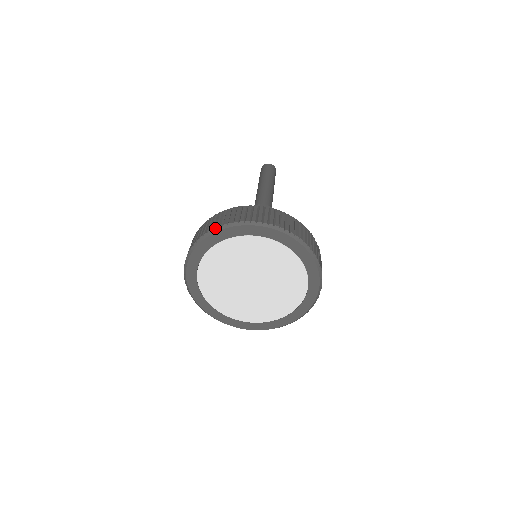
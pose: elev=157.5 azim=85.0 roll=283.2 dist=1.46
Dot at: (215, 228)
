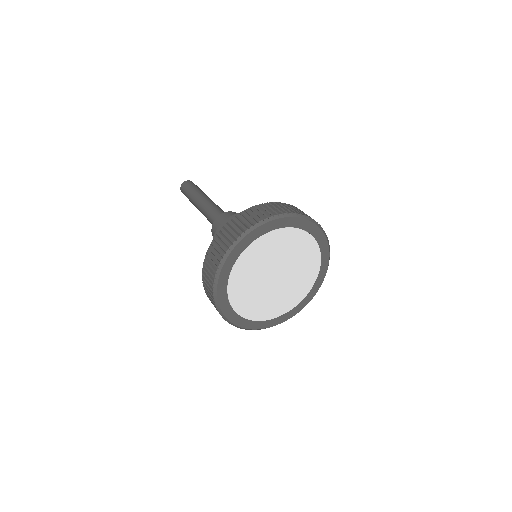
Dot at: (231, 246)
